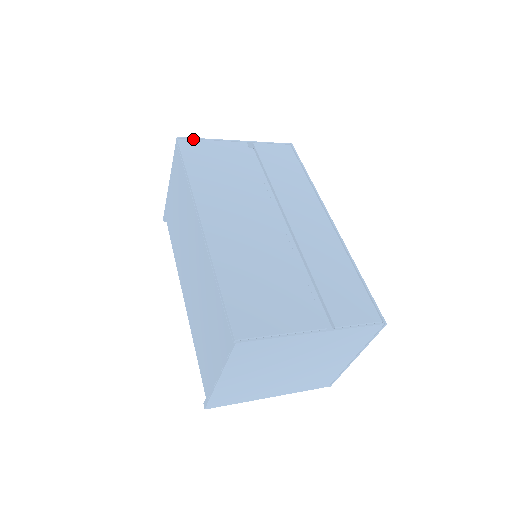
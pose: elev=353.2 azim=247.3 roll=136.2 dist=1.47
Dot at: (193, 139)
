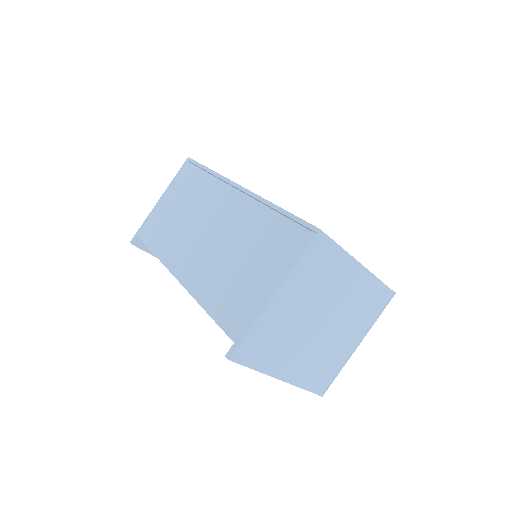
Dot at: occluded
